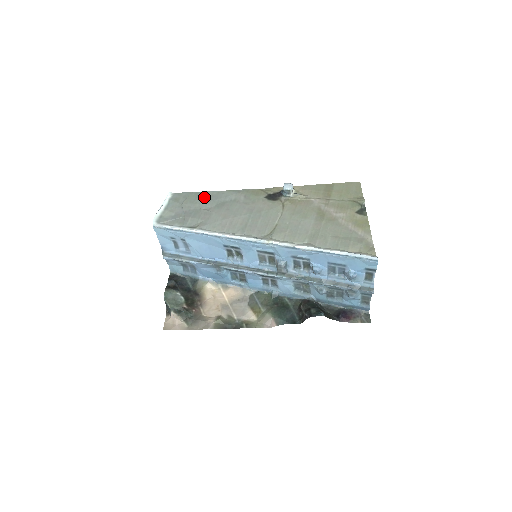
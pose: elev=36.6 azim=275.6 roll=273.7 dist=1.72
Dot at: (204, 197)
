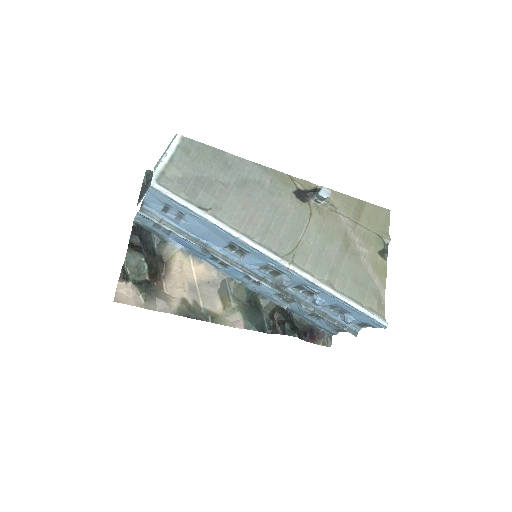
Dot at: (223, 161)
